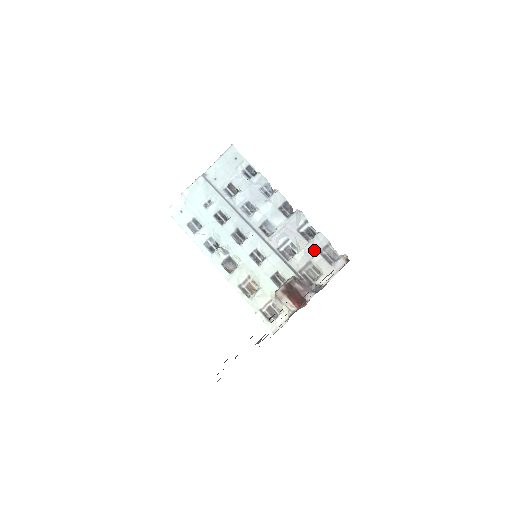
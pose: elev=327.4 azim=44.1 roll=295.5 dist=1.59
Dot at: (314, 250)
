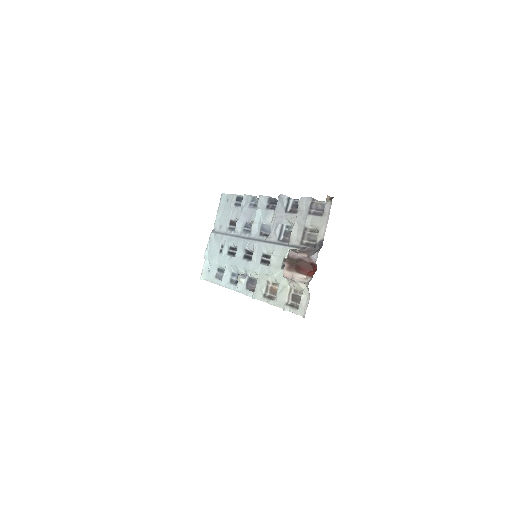
Dot at: (304, 216)
